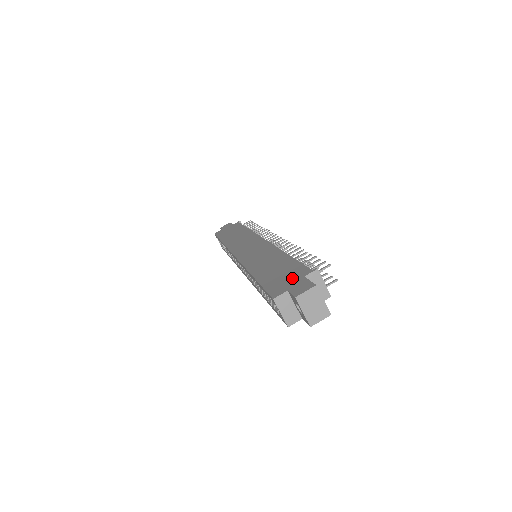
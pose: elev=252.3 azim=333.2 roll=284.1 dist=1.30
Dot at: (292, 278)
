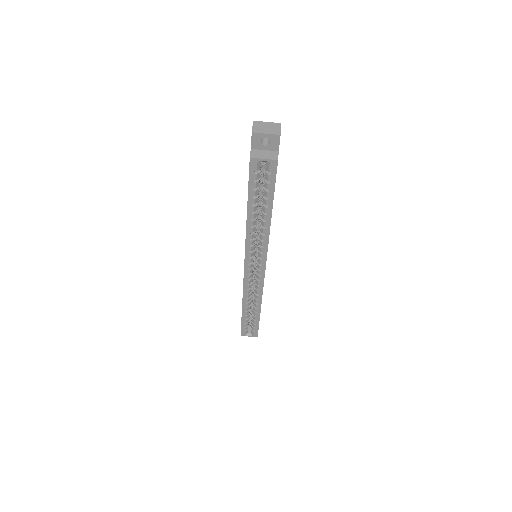
Dot at: occluded
